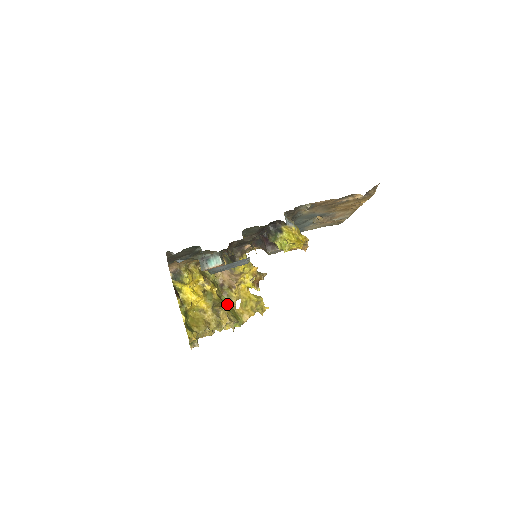
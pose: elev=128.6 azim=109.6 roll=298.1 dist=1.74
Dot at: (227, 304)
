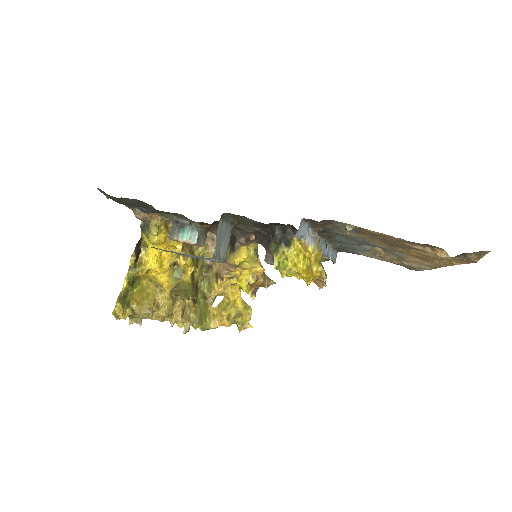
Dot at: (193, 296)
